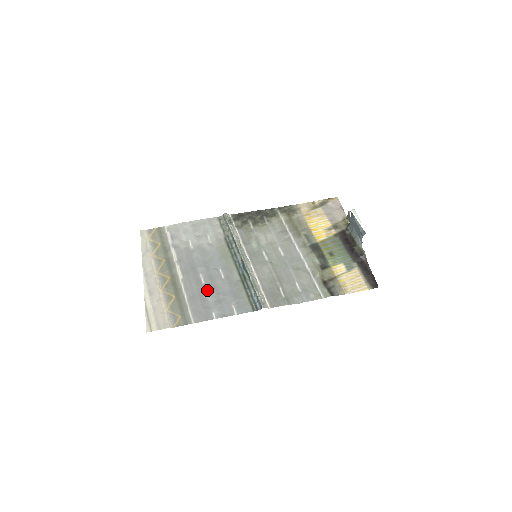
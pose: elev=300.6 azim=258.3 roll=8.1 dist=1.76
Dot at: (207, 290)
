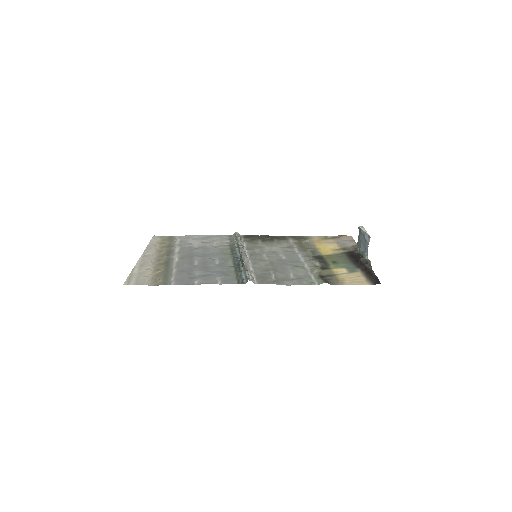
Dot at: (197, 268)
